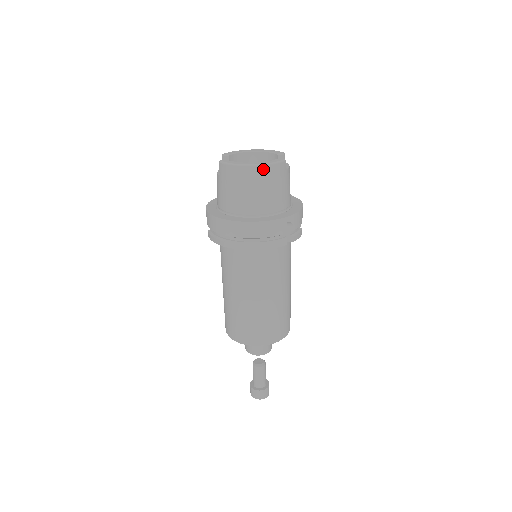
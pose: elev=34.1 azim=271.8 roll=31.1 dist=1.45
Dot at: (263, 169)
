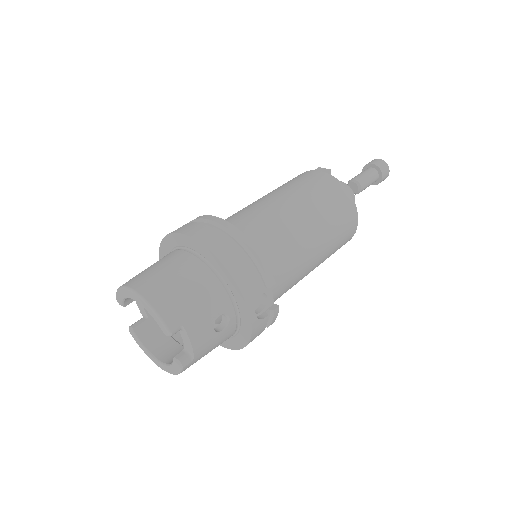
Dot at: occluded
